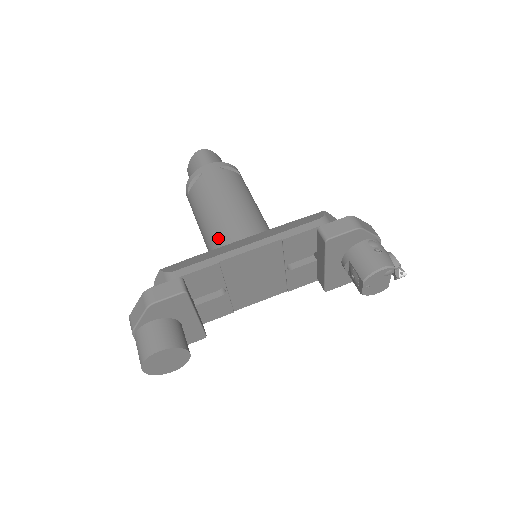
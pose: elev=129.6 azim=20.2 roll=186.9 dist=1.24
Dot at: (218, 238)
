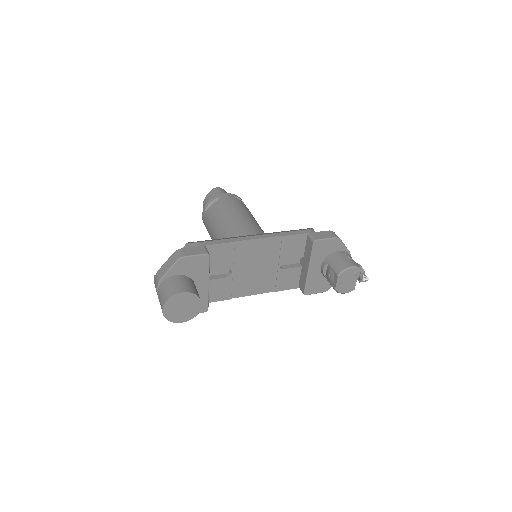
Dot at: (231, 235)
